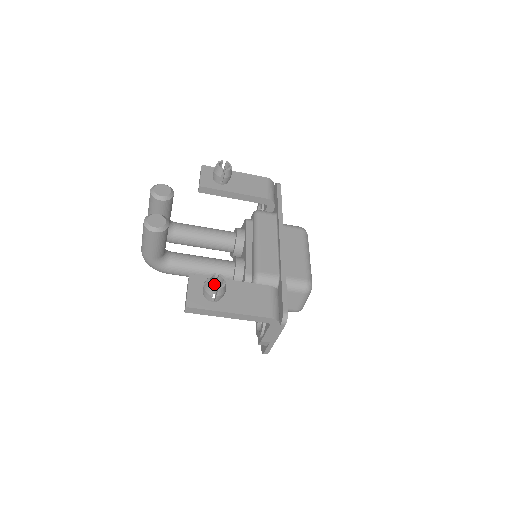
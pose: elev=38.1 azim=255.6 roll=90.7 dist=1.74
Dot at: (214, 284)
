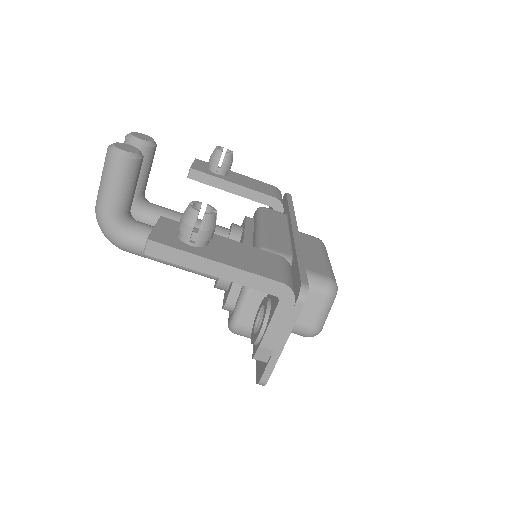
Dot at: (196, 230)
